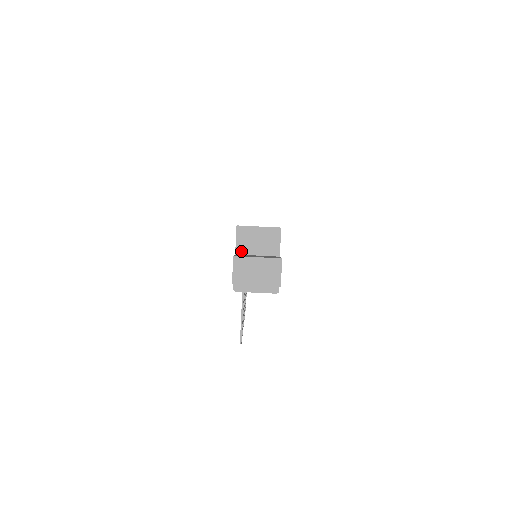
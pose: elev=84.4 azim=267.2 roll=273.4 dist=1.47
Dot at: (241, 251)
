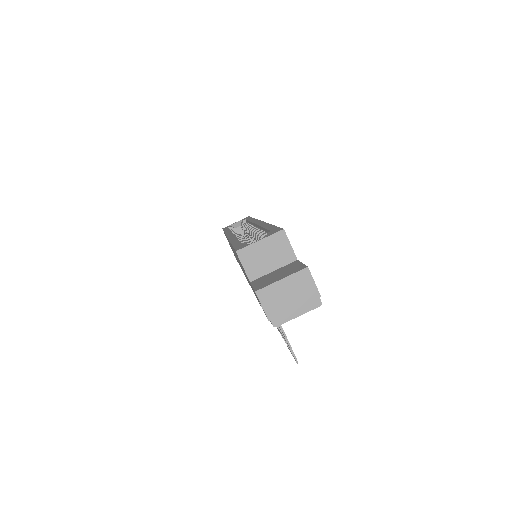
Dot at: (254, 275)
